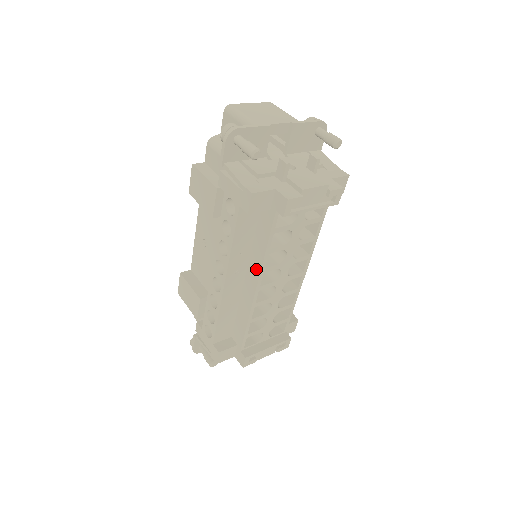
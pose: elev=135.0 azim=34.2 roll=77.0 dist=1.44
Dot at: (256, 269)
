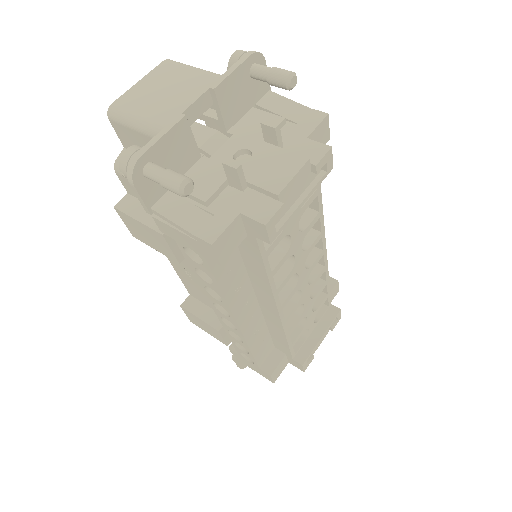
Dot at: (266, 294)
